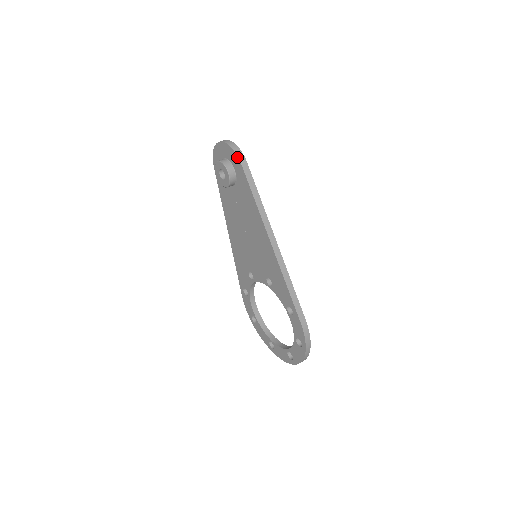
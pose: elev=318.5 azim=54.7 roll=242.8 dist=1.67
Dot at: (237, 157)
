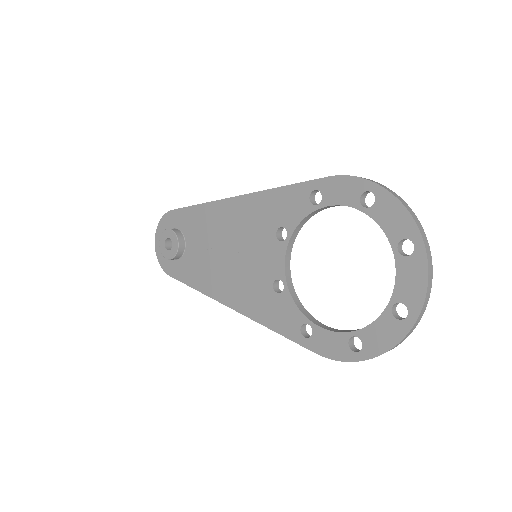
Dot at: (166, 214)
